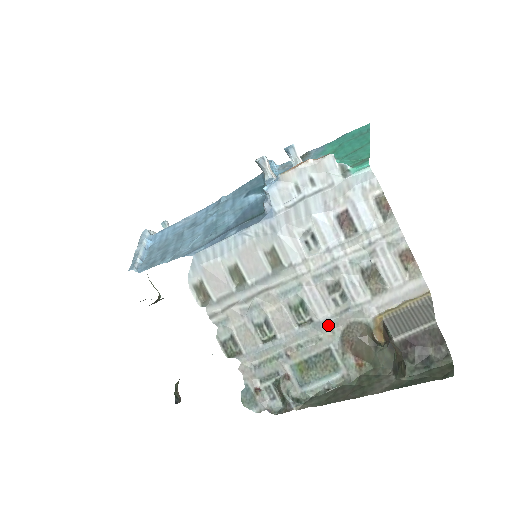
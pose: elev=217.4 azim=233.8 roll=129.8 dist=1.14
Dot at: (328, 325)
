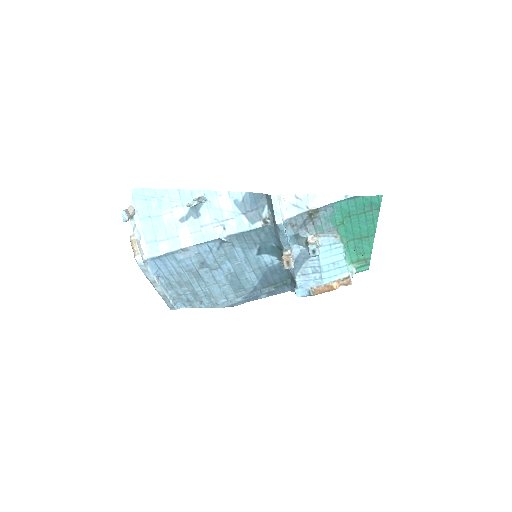
Dot at: occluded
